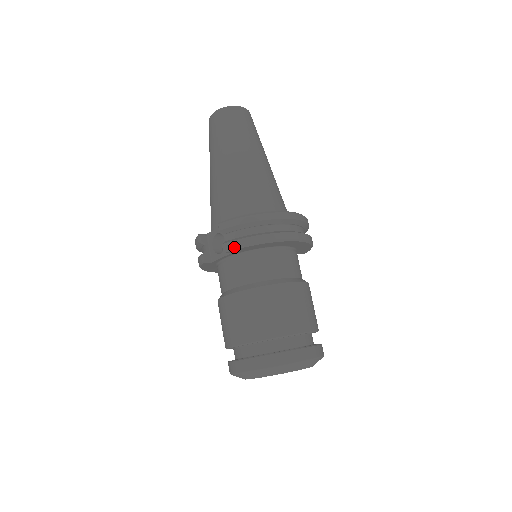
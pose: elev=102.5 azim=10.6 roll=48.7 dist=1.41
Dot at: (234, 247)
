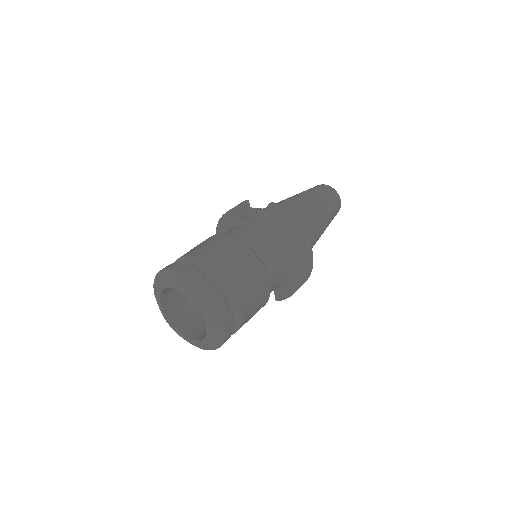
Dot at: (267, 216)
